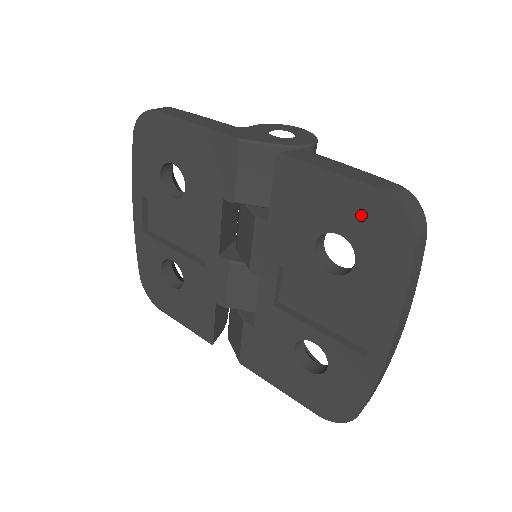
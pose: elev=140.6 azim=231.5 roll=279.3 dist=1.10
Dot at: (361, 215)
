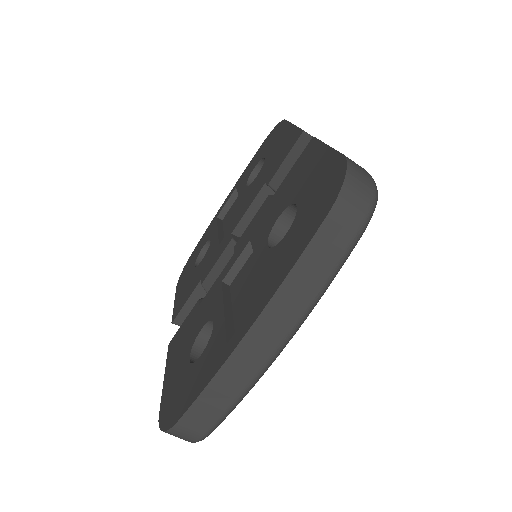
Dot at: (319, 183)
